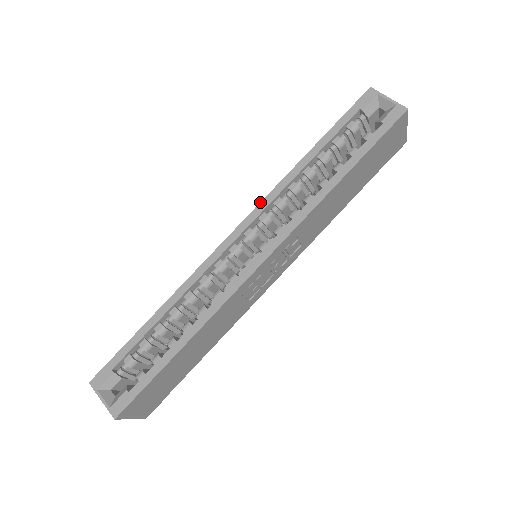
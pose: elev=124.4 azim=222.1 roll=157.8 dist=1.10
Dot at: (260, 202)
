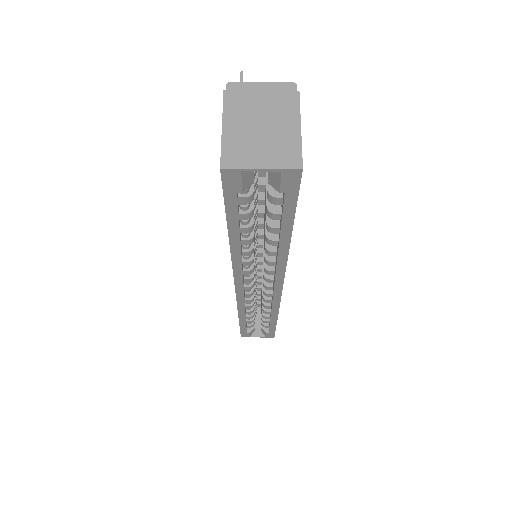
Dot at: (233, 274)
